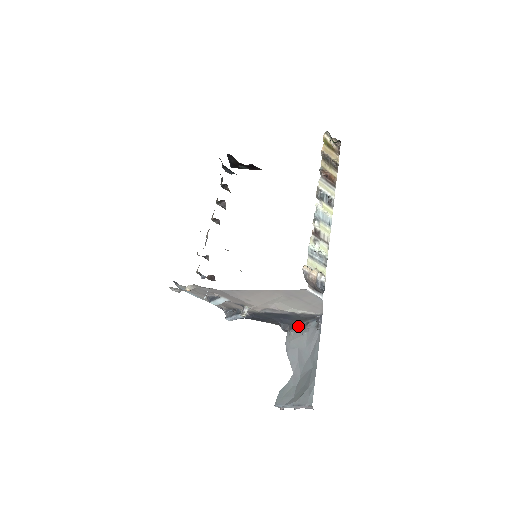
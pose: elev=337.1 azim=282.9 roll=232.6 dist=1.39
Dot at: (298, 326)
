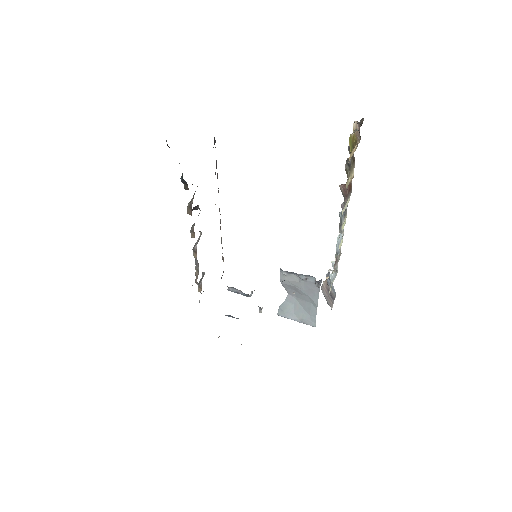
Dot at: (293, 273)
